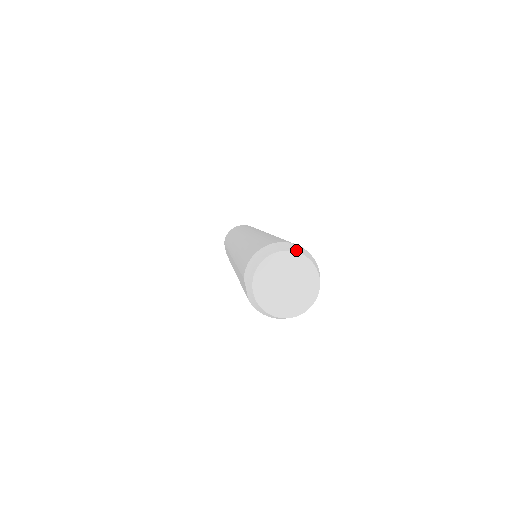
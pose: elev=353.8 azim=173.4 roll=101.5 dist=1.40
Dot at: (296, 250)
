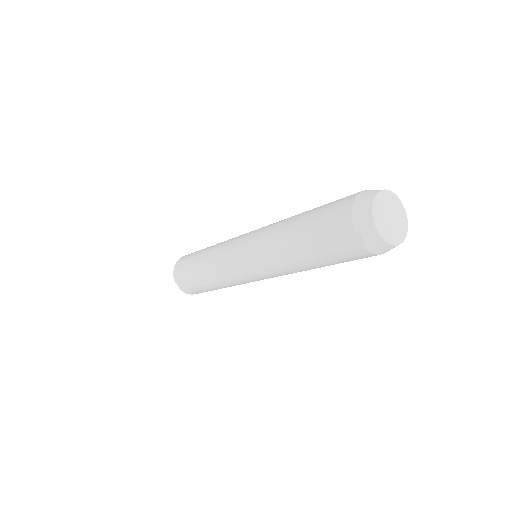
Dot at: occluded
